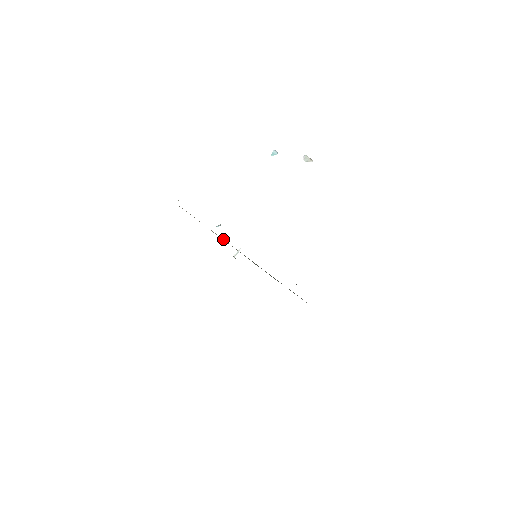
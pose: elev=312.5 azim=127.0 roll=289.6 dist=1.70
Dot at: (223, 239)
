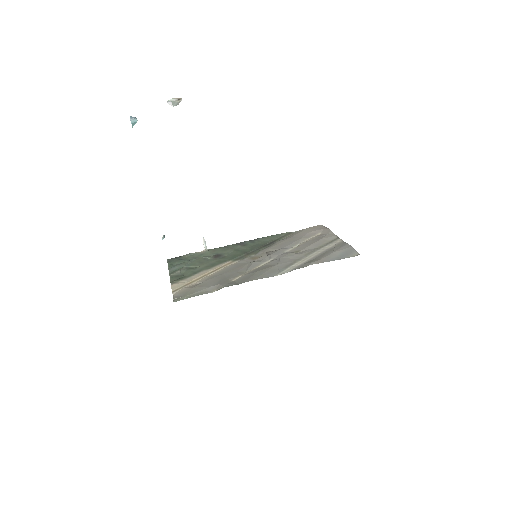
Dot at: (219, 269)
